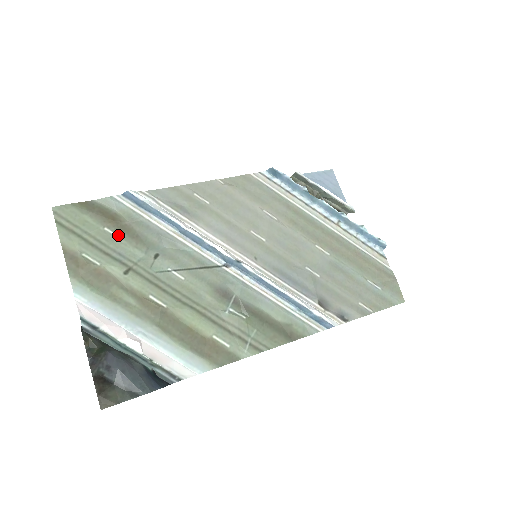
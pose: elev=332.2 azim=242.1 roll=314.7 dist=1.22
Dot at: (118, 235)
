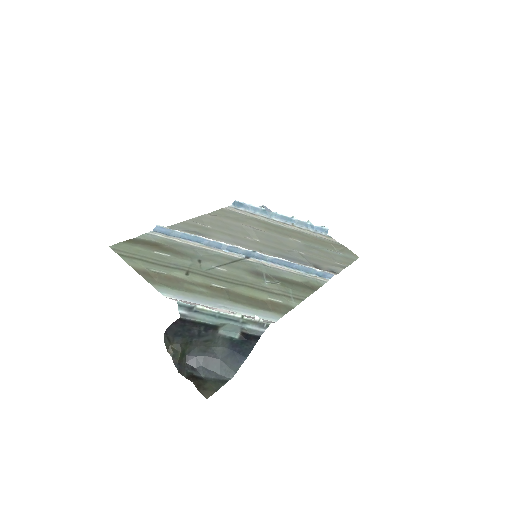
Dot at: (166, 254)
